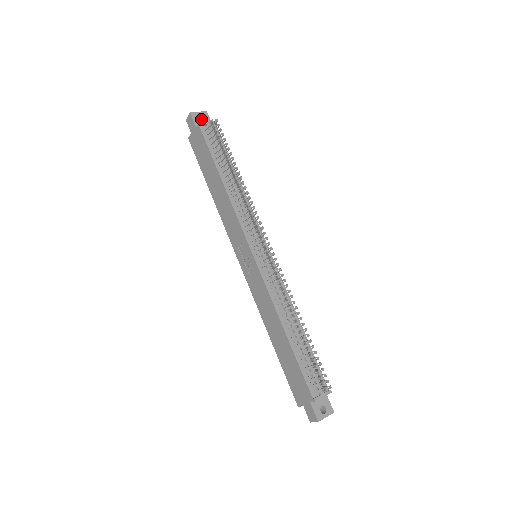
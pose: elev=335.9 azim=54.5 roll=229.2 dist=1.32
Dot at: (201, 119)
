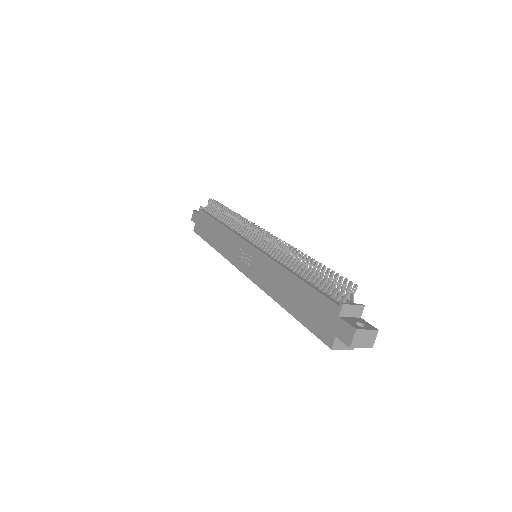
Dot at: occluded
